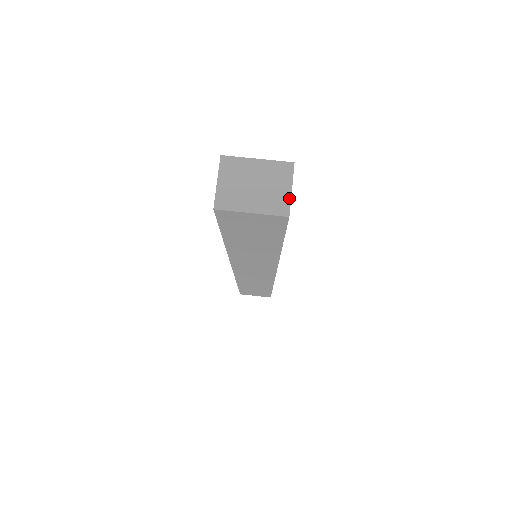
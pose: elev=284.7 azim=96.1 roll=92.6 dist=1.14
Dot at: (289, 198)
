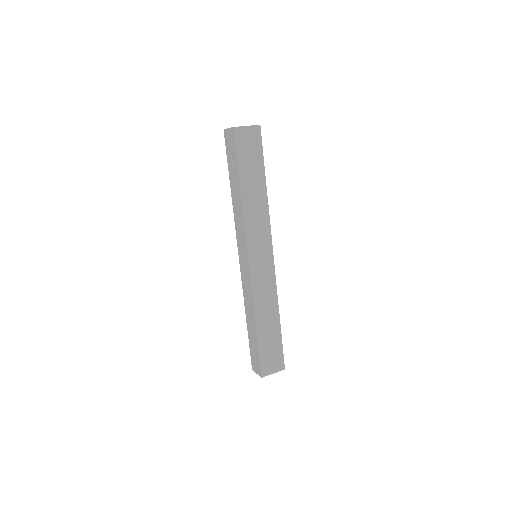
Dot at: occluded
